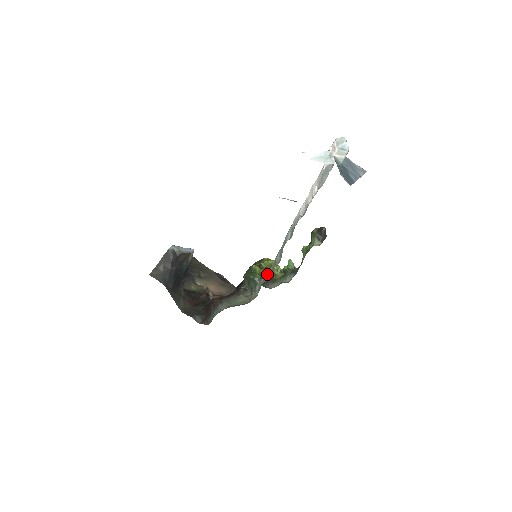
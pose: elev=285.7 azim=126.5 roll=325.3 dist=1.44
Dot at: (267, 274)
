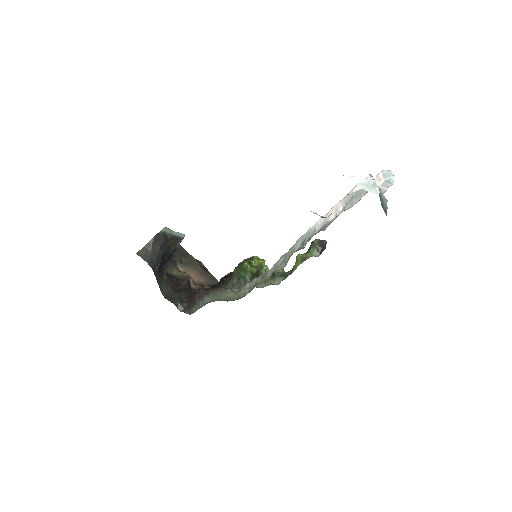
Dot at: (264, 275)
